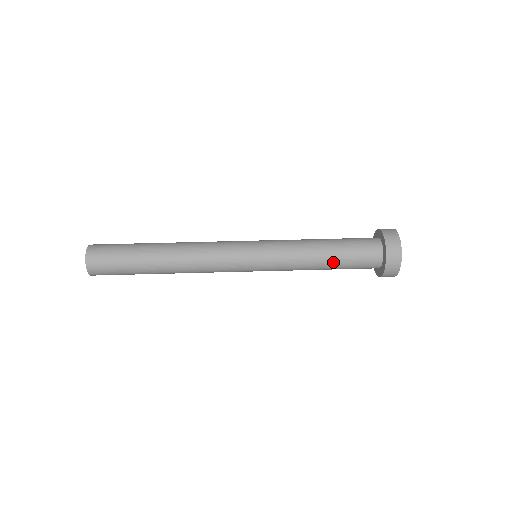
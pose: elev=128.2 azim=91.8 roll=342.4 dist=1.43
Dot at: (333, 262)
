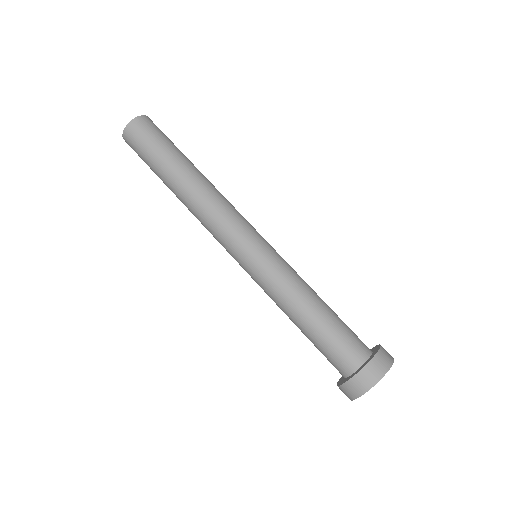
Dot at: (309, 328)
